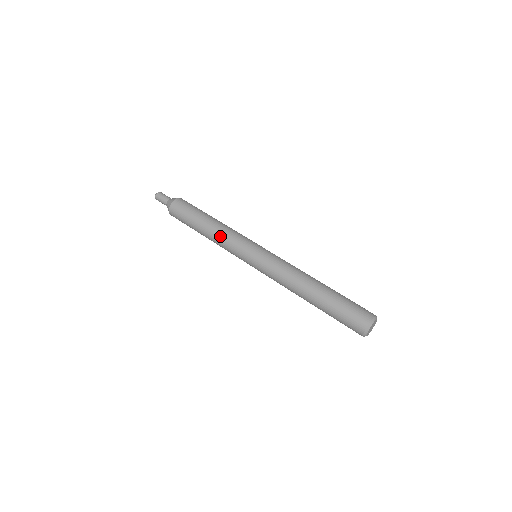
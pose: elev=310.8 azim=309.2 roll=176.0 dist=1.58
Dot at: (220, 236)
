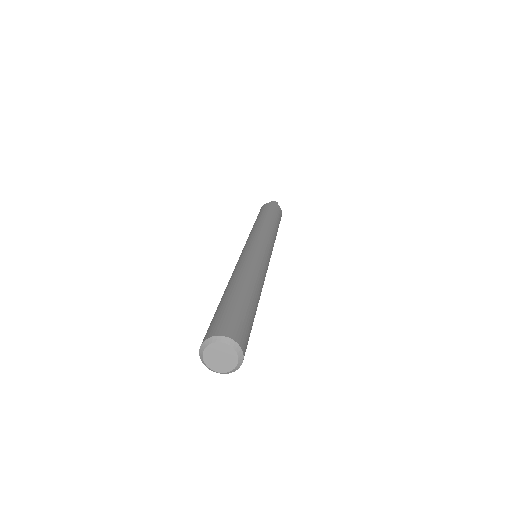
Dot at: occluded
